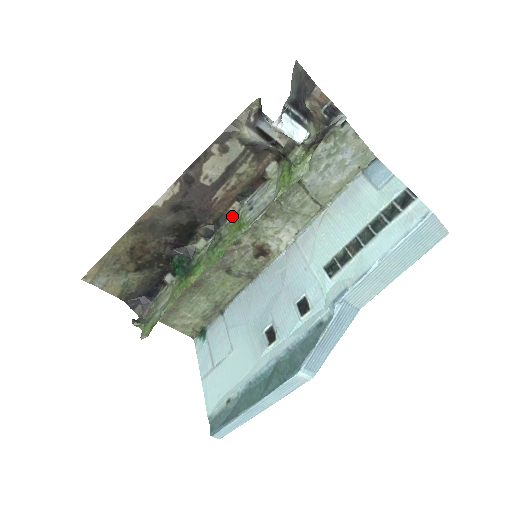
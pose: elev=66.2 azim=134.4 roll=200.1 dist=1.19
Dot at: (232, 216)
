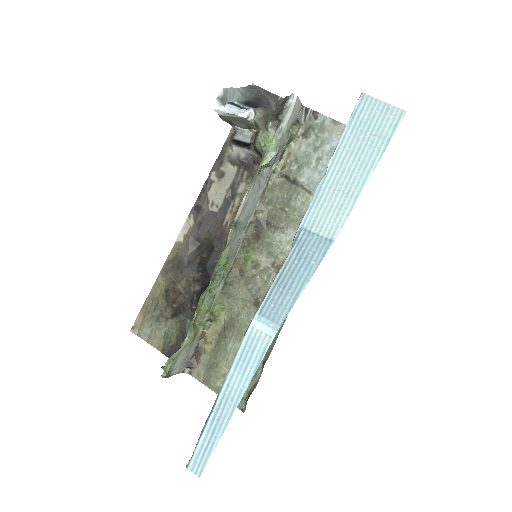
Dot at: (242, 235)
